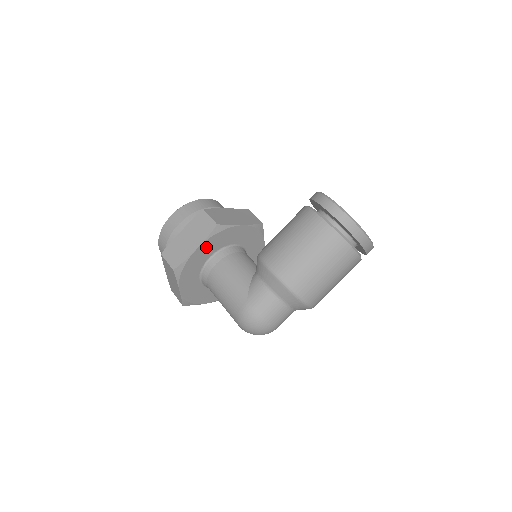
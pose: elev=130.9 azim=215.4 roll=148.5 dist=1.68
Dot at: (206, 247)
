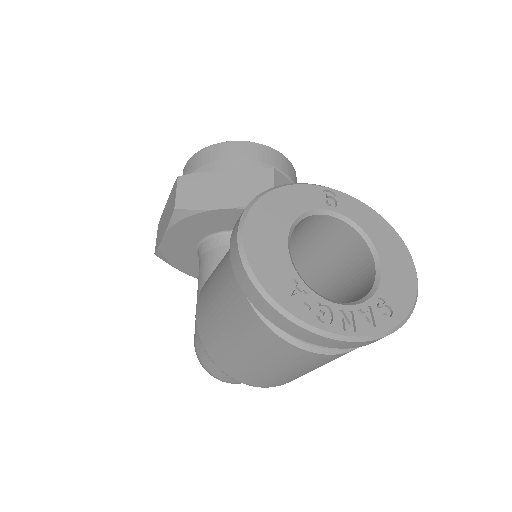
Dot at: (179, 234)
